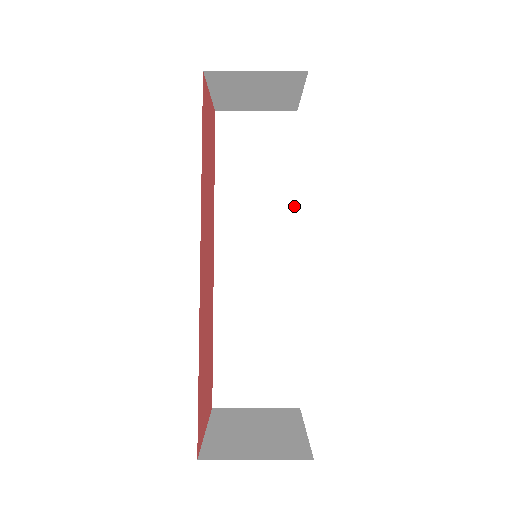
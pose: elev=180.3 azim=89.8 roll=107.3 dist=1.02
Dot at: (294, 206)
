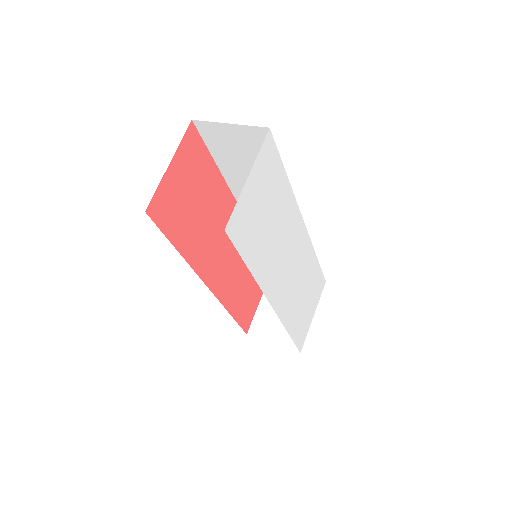
Dot at: occluded
